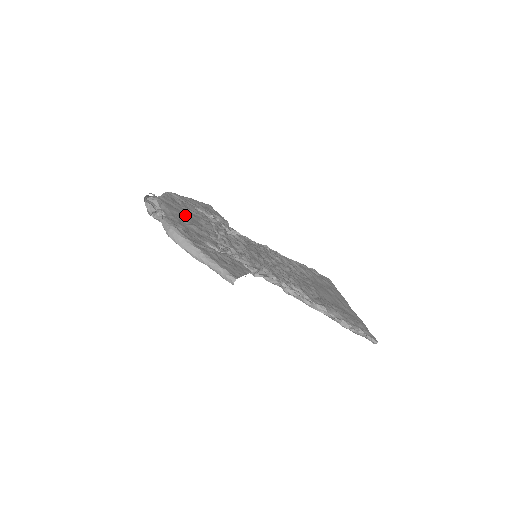
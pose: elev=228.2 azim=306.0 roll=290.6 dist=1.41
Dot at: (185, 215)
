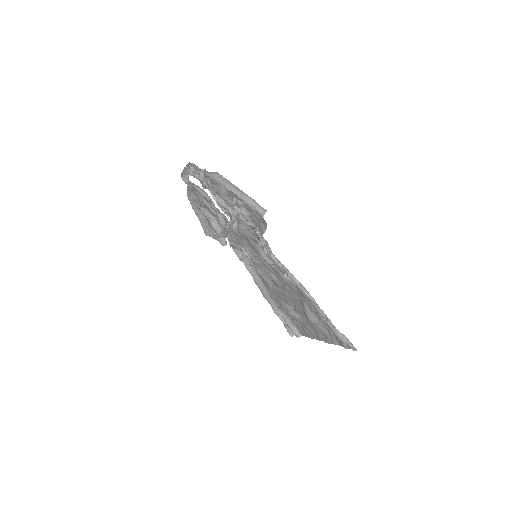
Dot at: occluded
